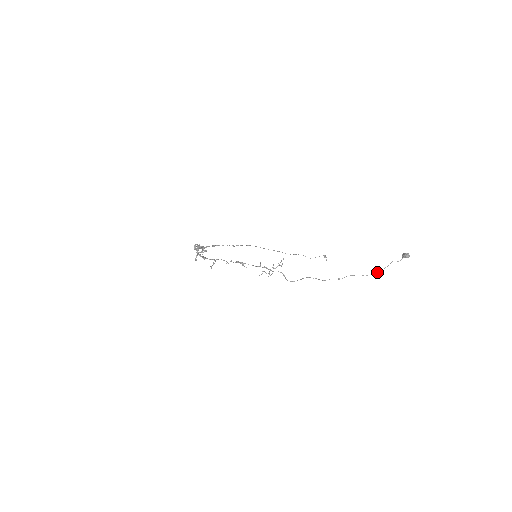
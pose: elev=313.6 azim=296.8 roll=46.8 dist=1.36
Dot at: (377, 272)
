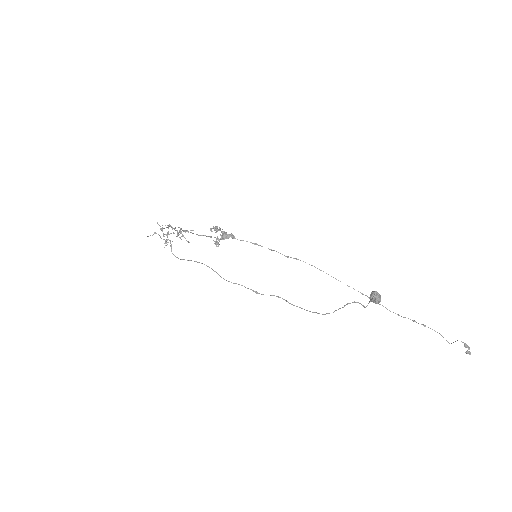
Dot at: occluded
